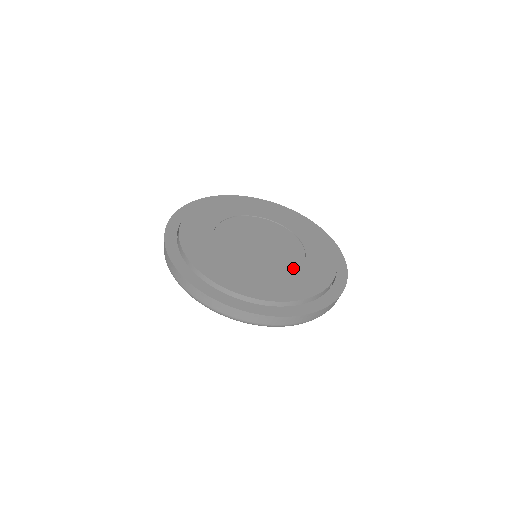
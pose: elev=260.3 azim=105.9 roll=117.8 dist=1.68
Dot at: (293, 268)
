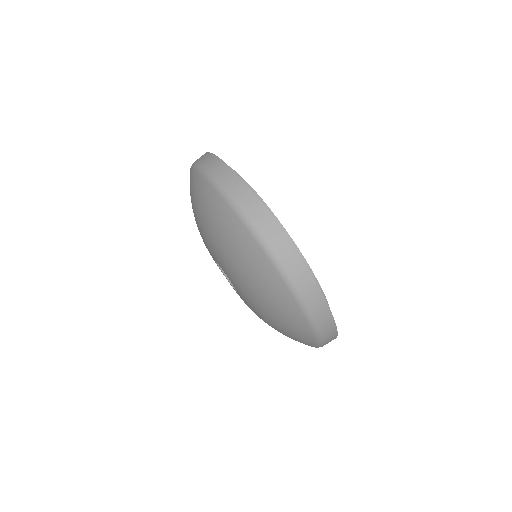
Dot at: occluded
